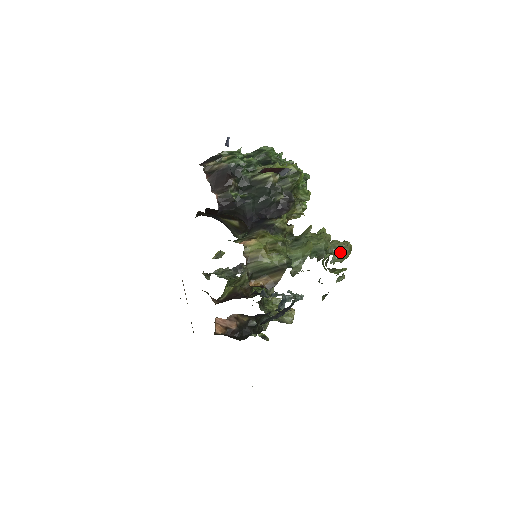
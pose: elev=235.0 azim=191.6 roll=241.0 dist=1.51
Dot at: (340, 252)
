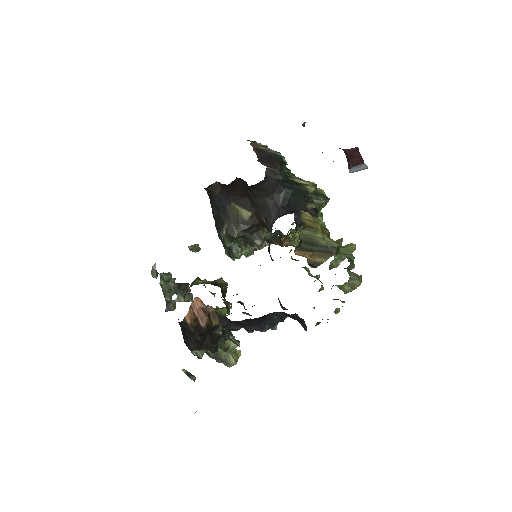
Dot at: (355, 278)
